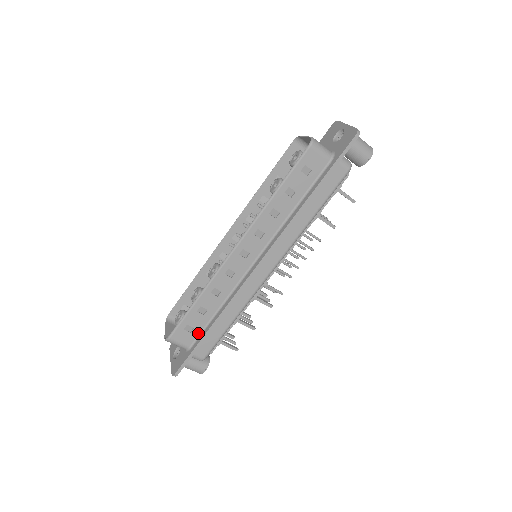
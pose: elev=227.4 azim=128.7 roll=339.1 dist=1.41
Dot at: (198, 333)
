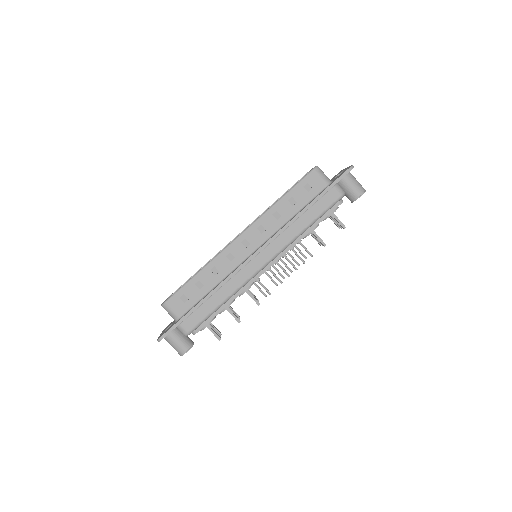
Dot at: (190, 306)
